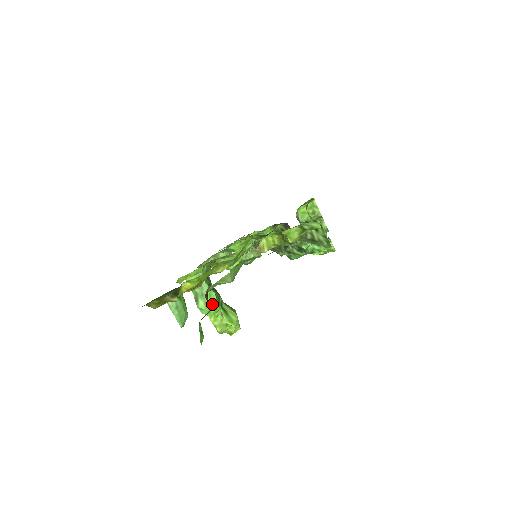
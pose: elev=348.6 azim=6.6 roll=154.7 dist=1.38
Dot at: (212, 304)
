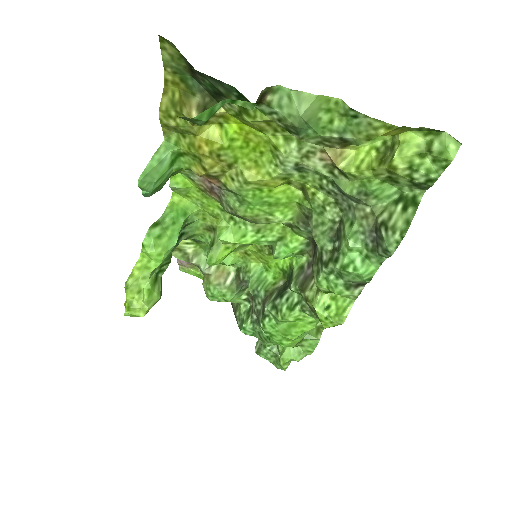
Dot at: (164, 245)
